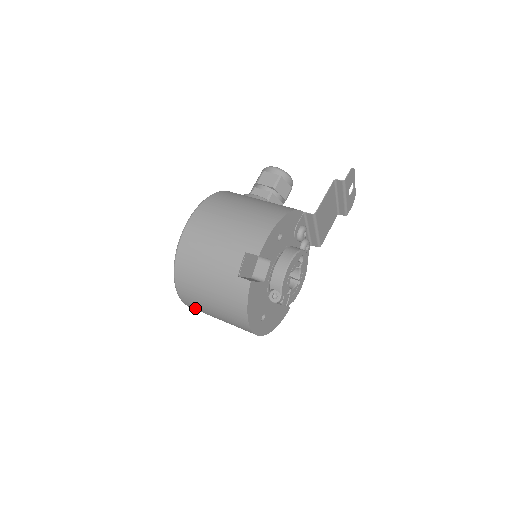
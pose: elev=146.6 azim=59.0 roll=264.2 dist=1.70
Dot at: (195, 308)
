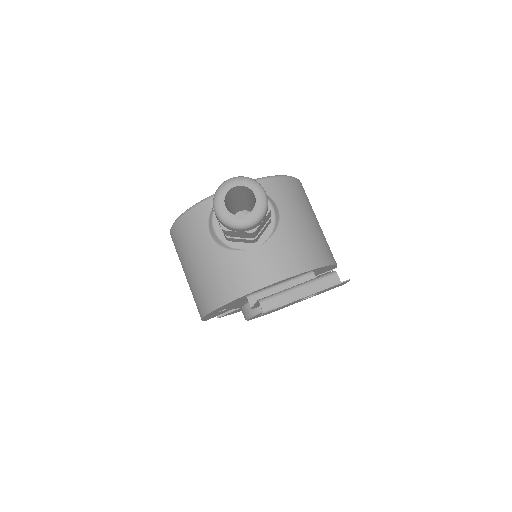
Dot at: occluded
